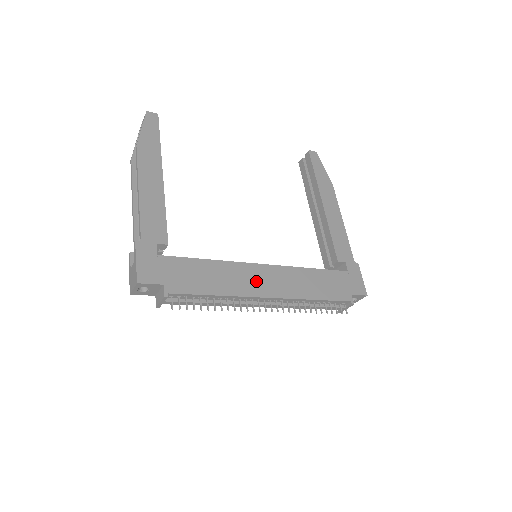
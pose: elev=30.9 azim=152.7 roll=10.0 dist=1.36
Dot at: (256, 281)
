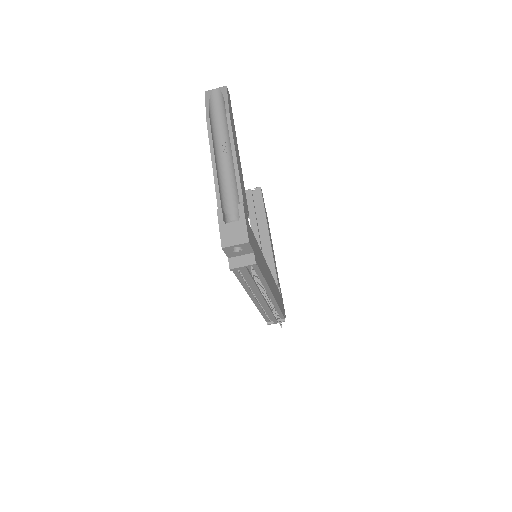
Dot at: (269, 278)
